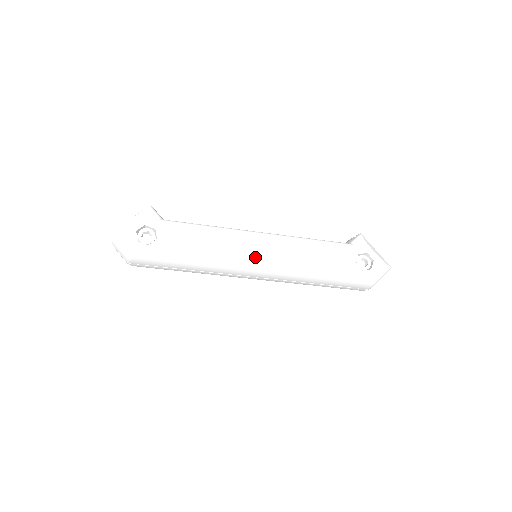
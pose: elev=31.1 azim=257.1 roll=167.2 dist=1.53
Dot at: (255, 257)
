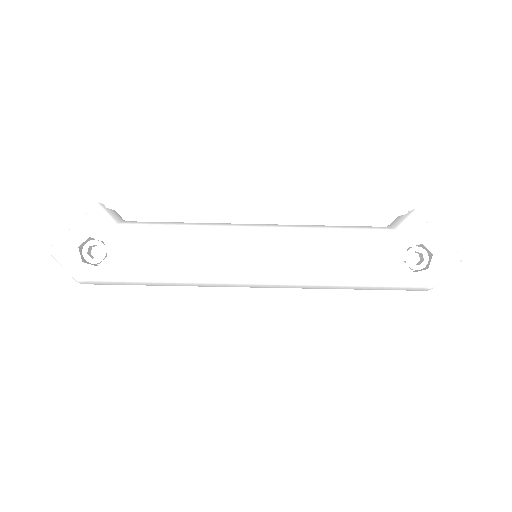
Dot at: (248, 268)
